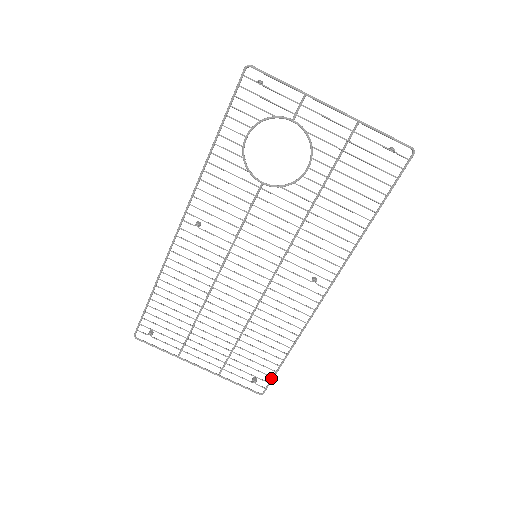
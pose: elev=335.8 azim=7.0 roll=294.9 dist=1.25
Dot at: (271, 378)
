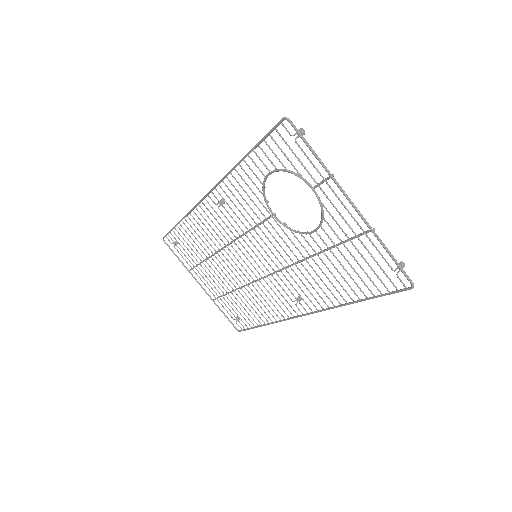
Dot at: (247, 328)
